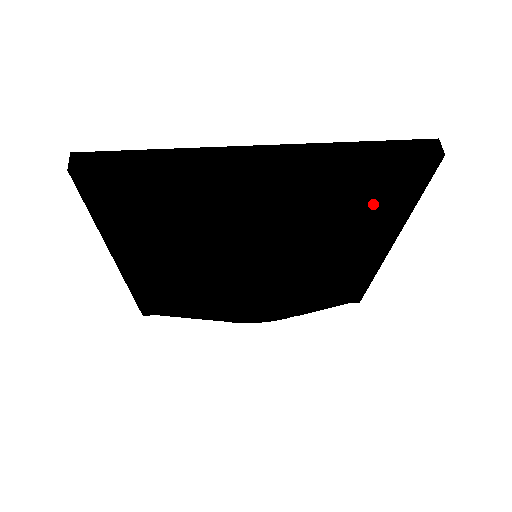
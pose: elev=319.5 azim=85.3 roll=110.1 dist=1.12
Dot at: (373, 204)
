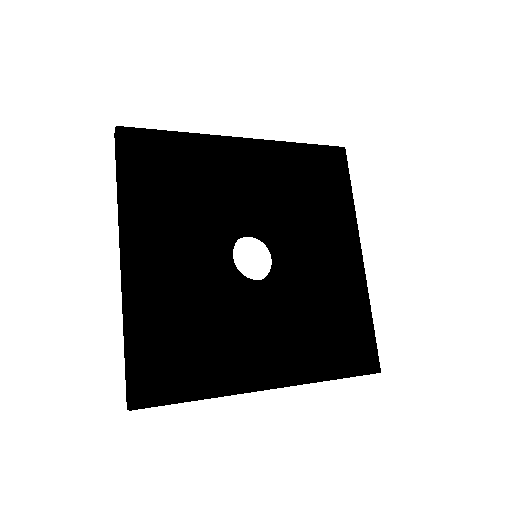
Dot at: (322, 166)
